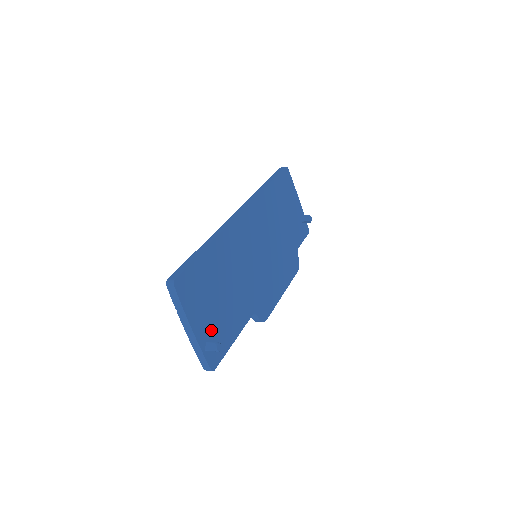
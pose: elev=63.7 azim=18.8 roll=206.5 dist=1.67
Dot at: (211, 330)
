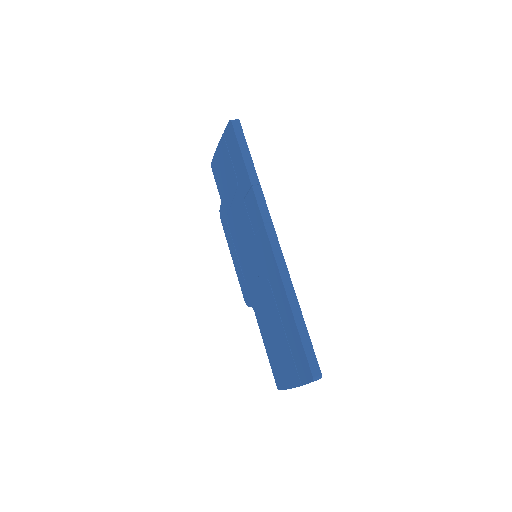
Dot at: occluded
